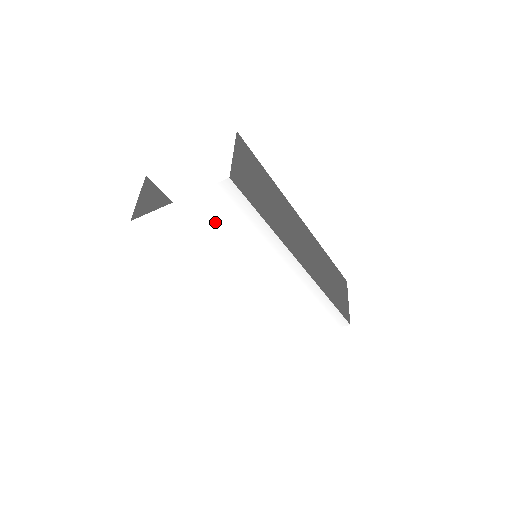
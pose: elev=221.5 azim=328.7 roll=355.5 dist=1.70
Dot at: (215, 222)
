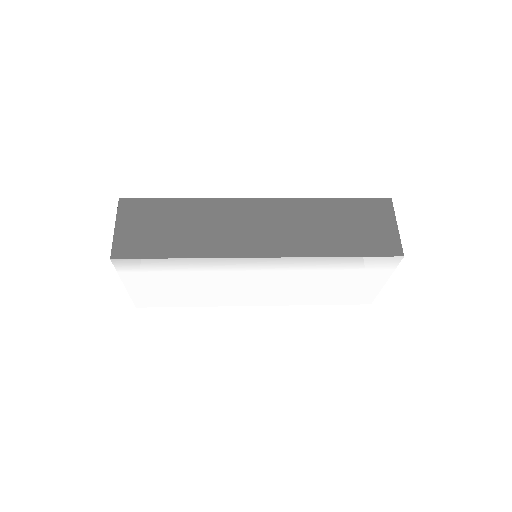
Dot at: (162, 279)
